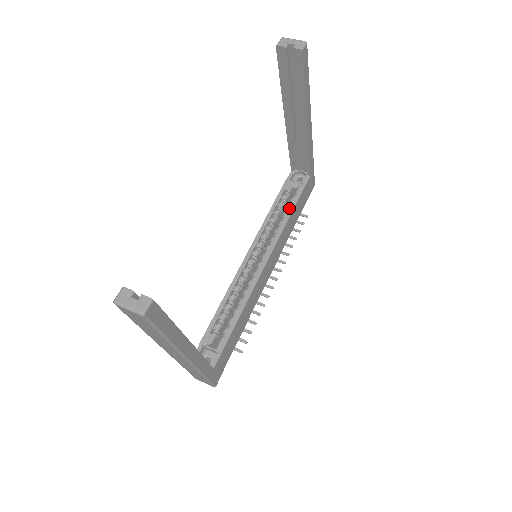
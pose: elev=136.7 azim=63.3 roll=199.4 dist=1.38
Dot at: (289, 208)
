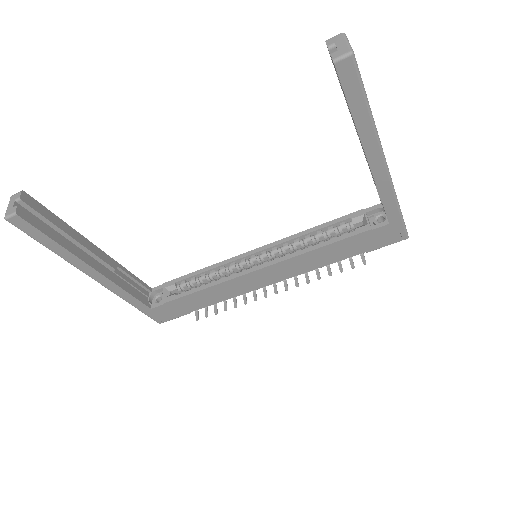
Dot at: (331, 239)
